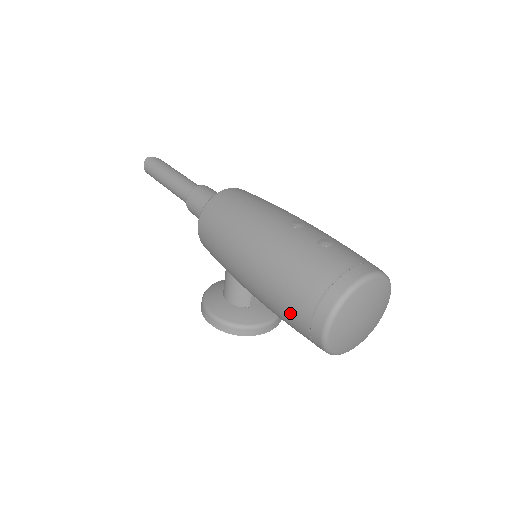
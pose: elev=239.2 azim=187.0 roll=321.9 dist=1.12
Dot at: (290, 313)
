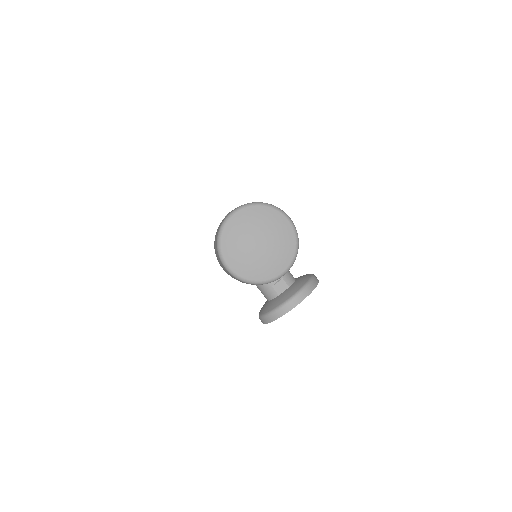
Dot at: occluded
